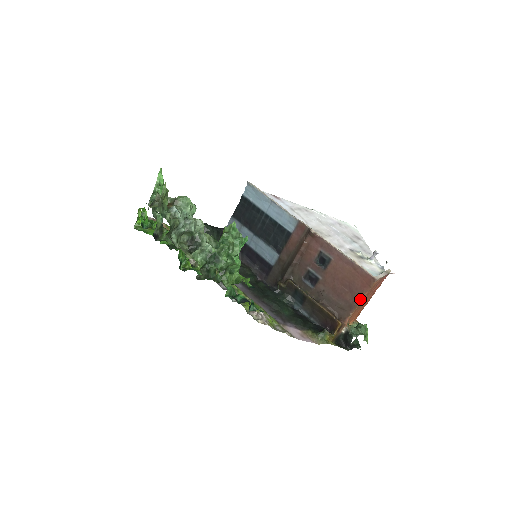
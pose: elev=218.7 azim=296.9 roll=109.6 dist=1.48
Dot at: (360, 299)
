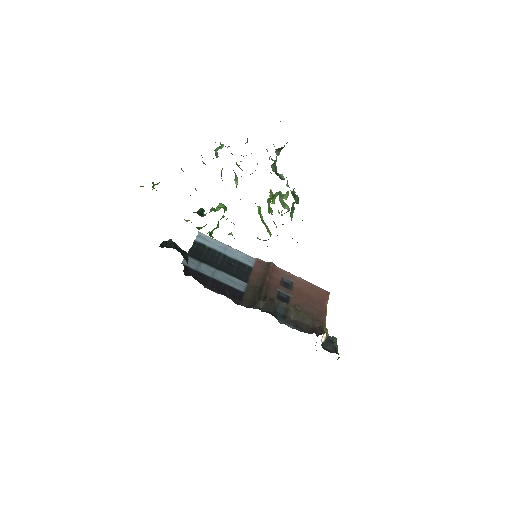
Dot at: (326, 307)
